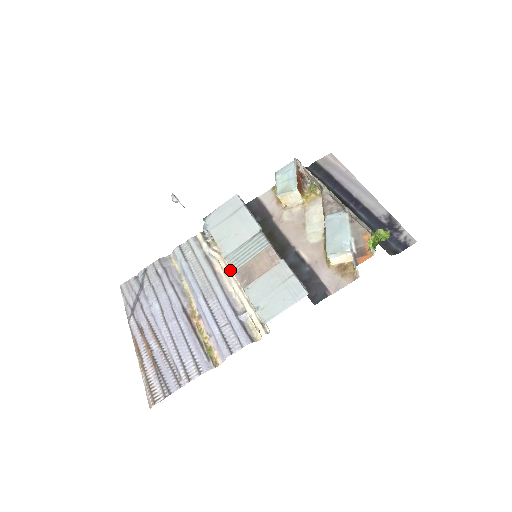
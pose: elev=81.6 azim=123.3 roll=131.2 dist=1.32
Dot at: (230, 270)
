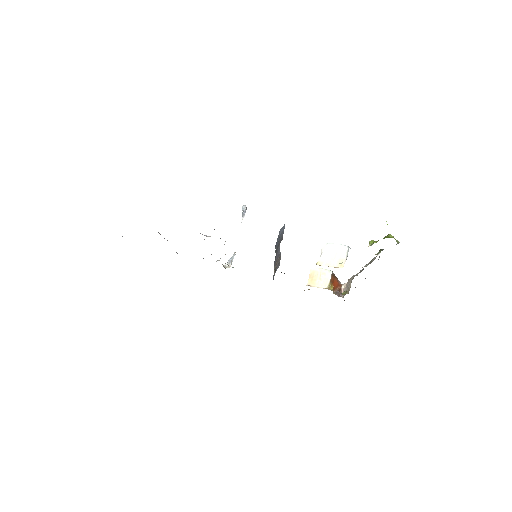
Dot at: occluded
